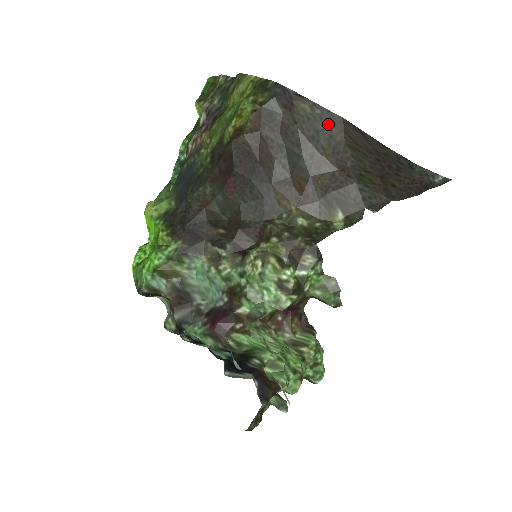
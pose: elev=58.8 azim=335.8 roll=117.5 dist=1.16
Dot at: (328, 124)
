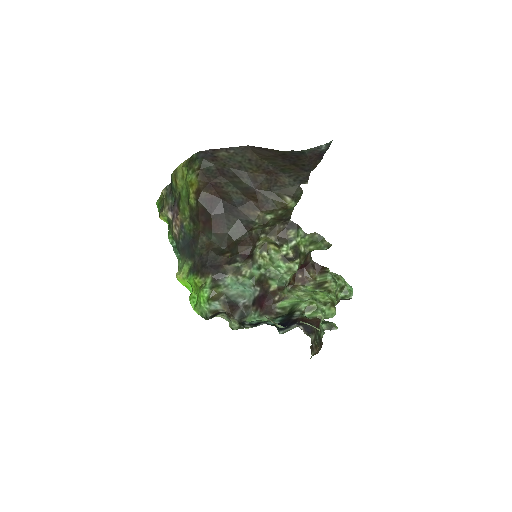
Dot at: (242, 154)
